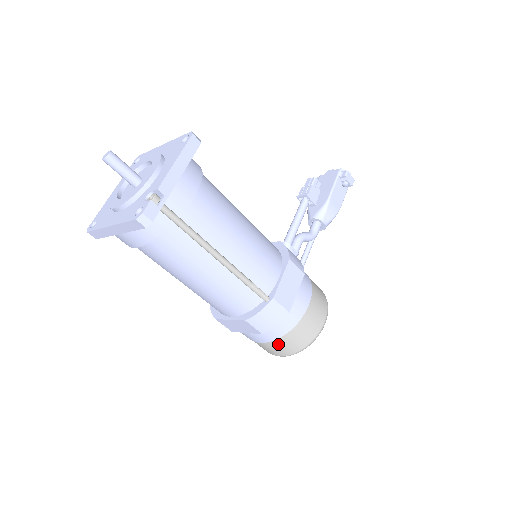
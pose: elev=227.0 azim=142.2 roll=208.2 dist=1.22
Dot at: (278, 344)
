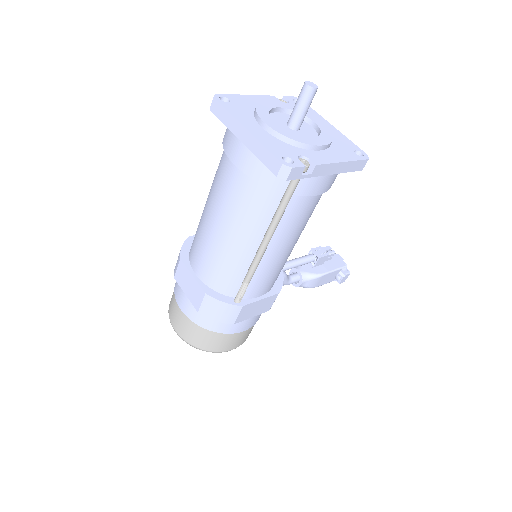
Dot at: (191, 327)
